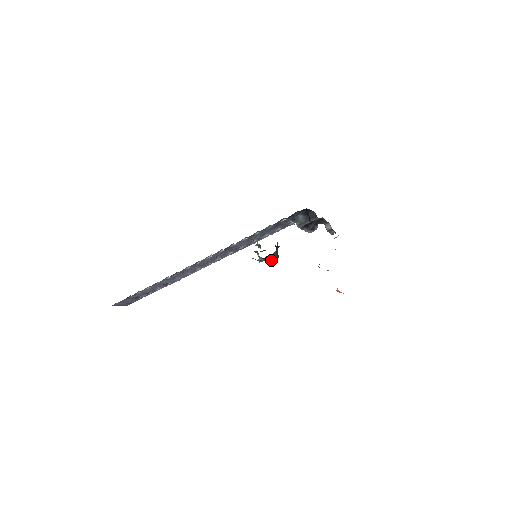
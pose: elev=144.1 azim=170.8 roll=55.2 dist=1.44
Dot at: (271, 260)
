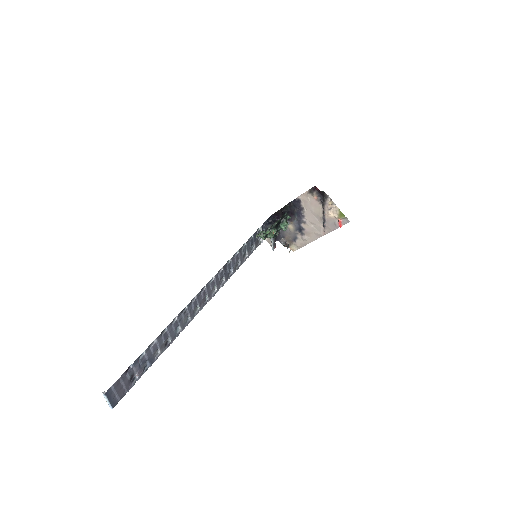
Dot at: (285, 221)
